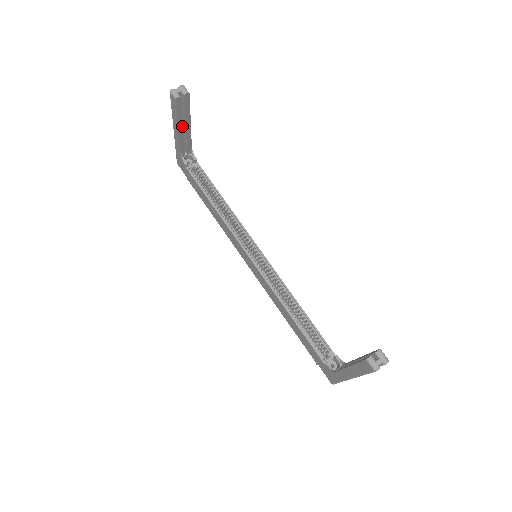
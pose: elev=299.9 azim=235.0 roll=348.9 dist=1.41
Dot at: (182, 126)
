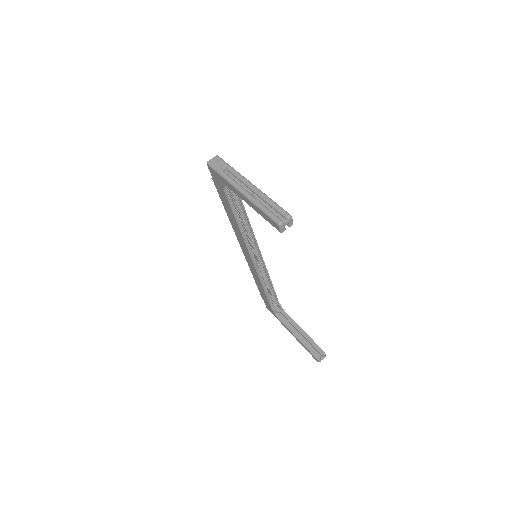
Dot at: occluded
